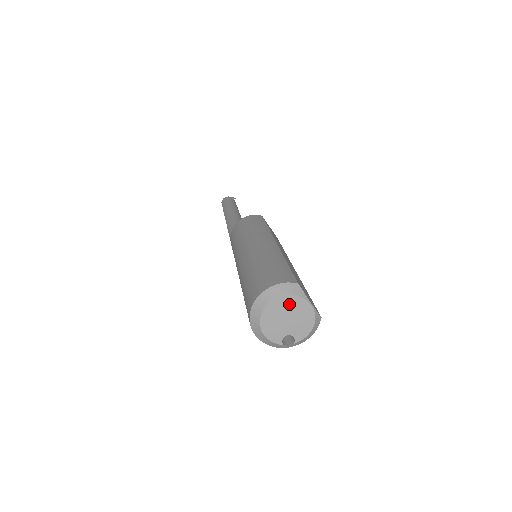
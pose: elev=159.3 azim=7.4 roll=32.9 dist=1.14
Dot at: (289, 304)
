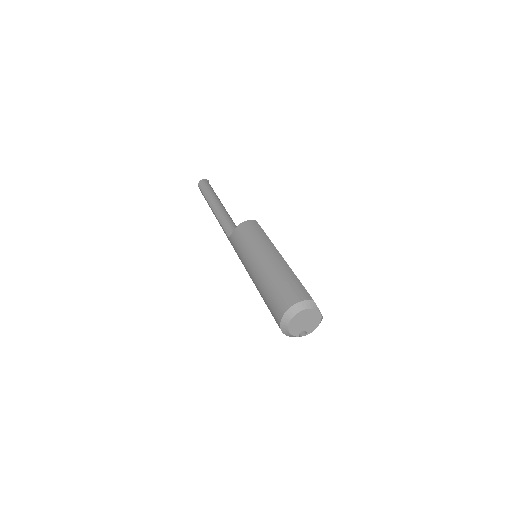
Dot at: (308, 314)
